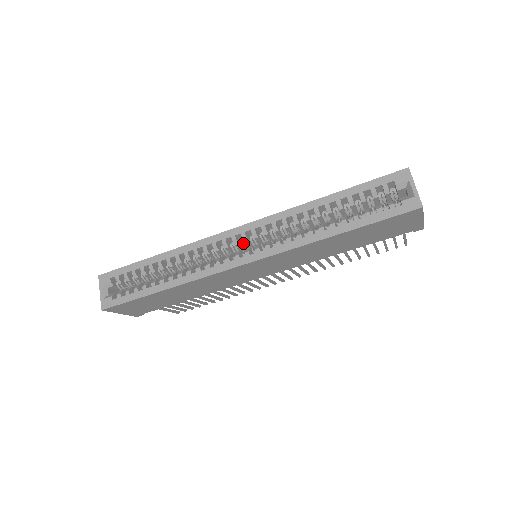
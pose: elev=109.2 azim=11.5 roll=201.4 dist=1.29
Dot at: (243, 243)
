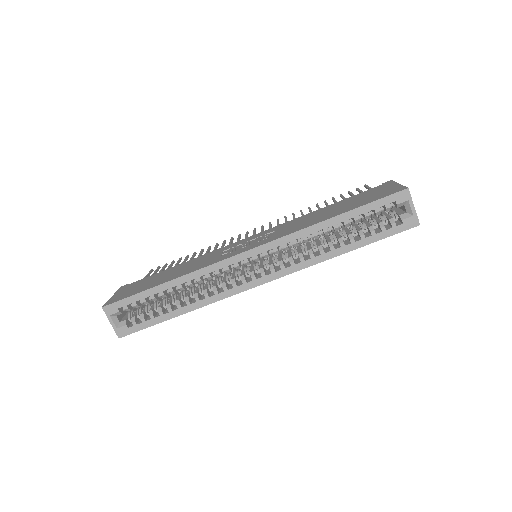
Dot at: occluded
